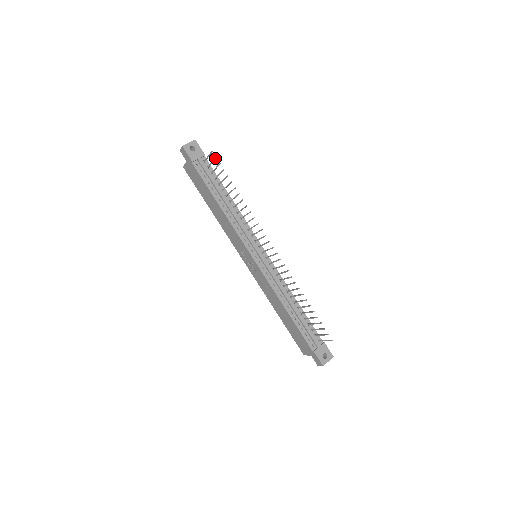
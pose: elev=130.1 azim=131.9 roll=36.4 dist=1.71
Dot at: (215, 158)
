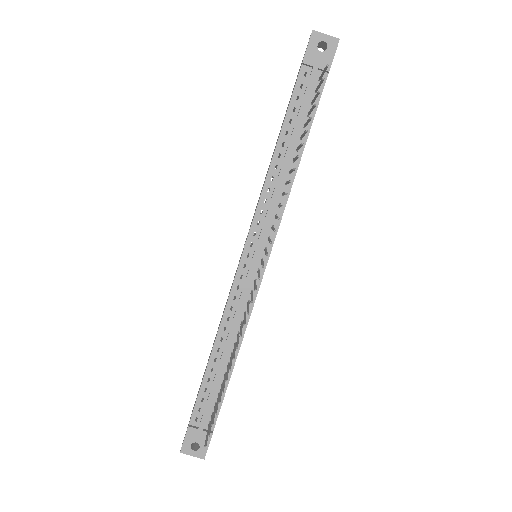
Dot at: (322, 79)
